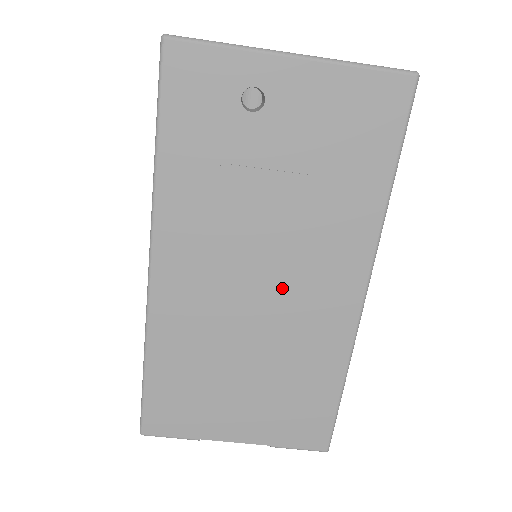
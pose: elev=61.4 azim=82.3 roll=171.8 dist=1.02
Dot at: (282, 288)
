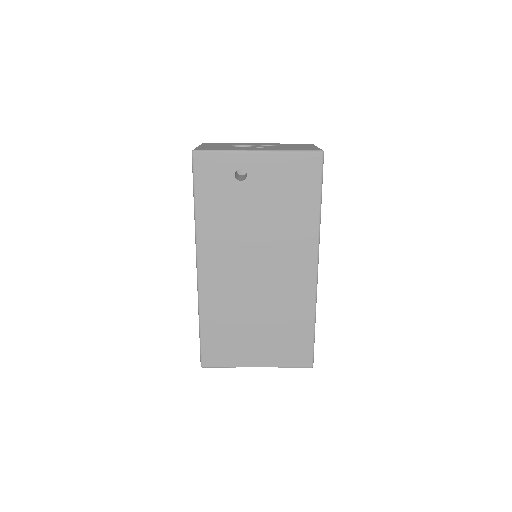
Dot at: (270, 271)
